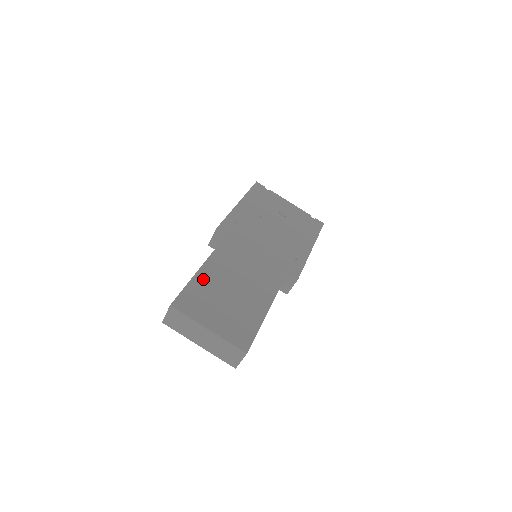
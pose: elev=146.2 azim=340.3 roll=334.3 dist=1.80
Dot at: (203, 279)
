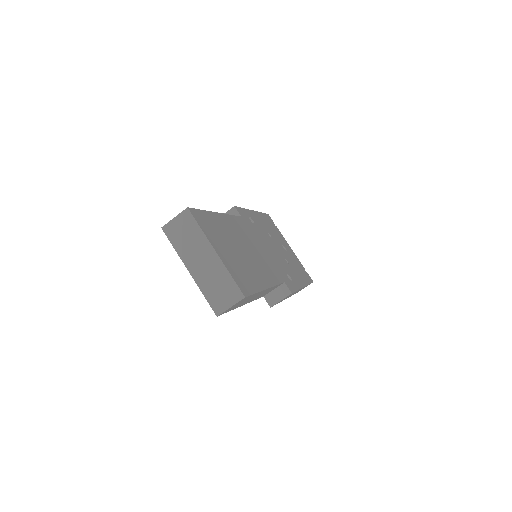
Dot at: (218, 220)
